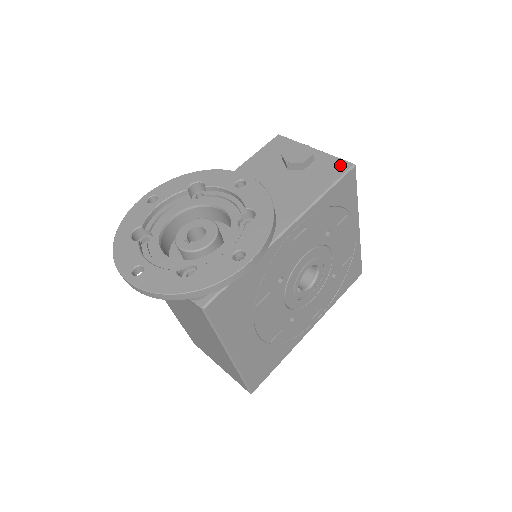
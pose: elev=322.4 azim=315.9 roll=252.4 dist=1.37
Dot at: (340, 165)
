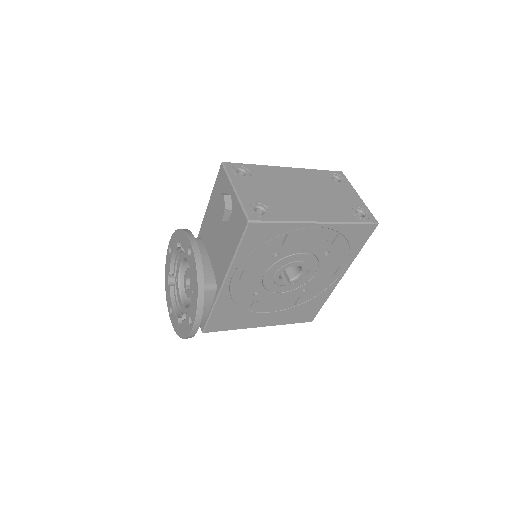
Dot at: (242, 220)
